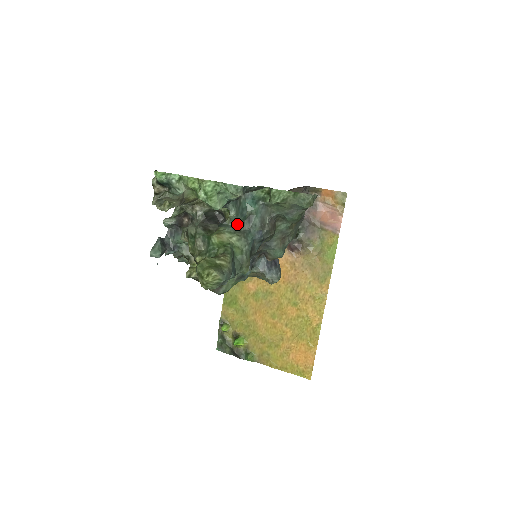
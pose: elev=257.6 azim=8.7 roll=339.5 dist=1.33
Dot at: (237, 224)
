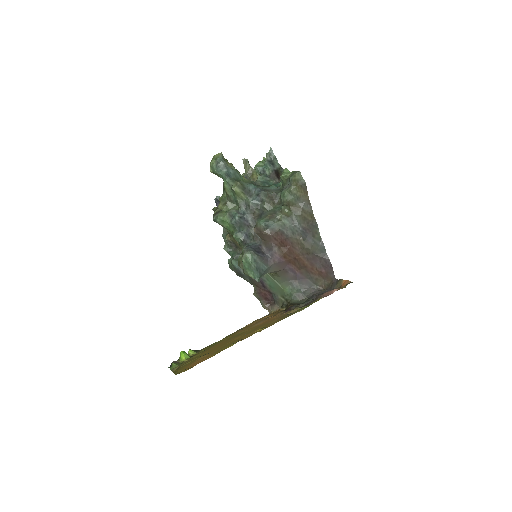
Dot at: (257, 184)
